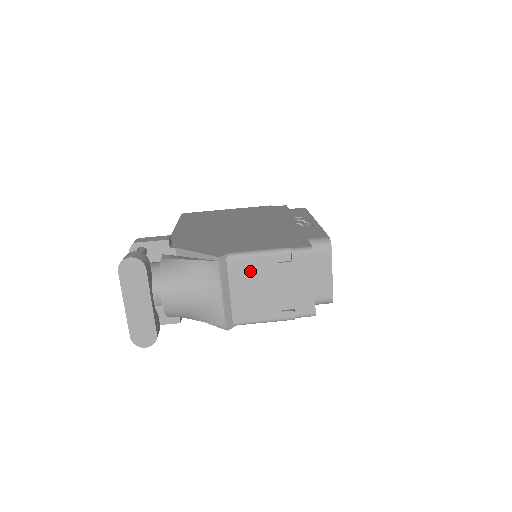
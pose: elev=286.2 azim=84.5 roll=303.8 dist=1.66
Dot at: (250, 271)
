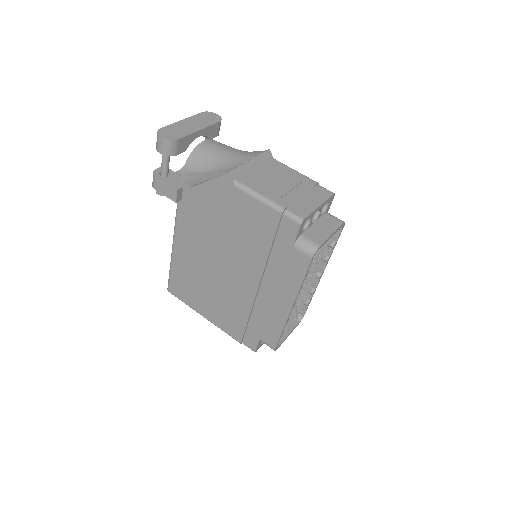
Dot at: (280, 170)
